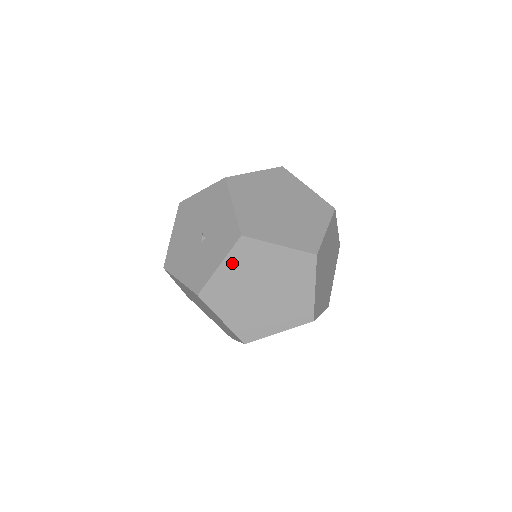
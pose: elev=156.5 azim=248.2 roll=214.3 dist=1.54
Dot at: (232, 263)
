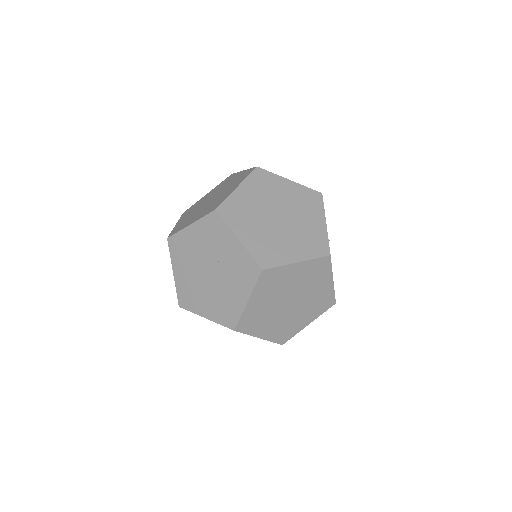
Dot at: occluded
